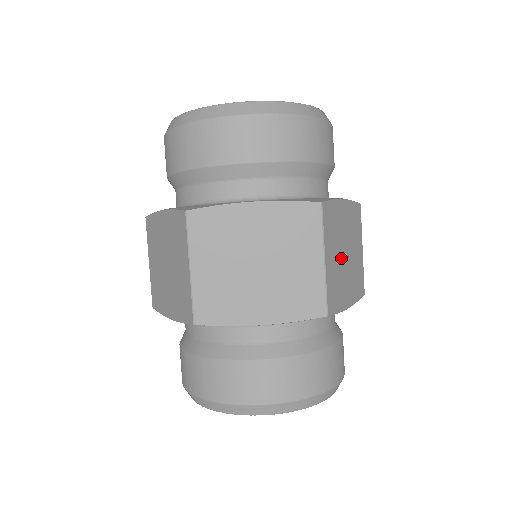
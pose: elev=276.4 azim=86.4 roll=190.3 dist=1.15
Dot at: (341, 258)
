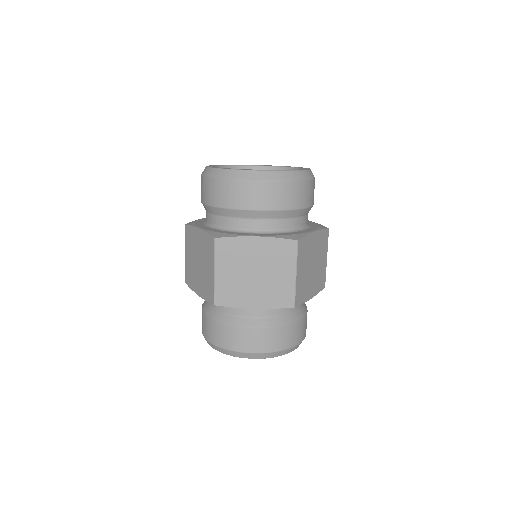
Dot at: (309, 269)
